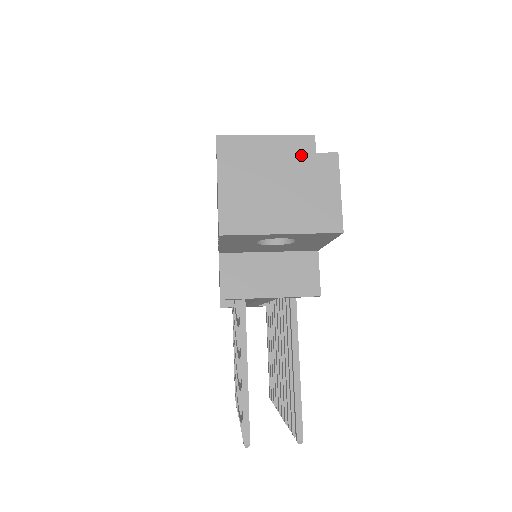
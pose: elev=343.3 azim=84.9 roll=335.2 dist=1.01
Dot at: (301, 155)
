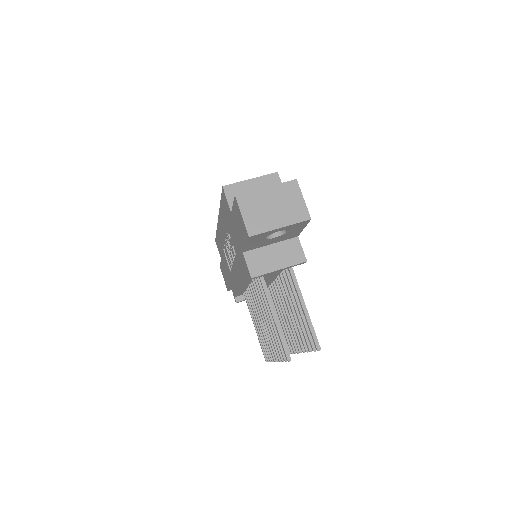
Dot at: (278, 185)
